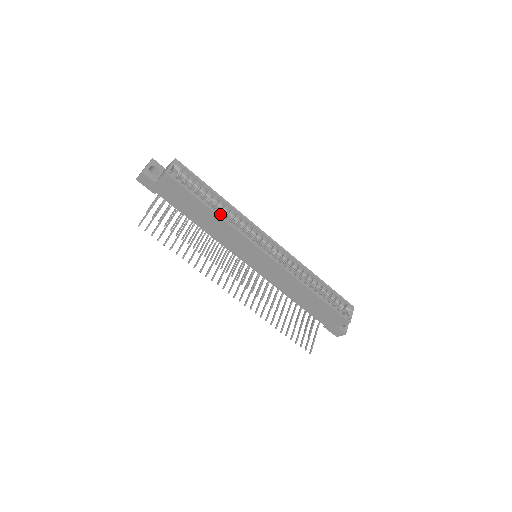
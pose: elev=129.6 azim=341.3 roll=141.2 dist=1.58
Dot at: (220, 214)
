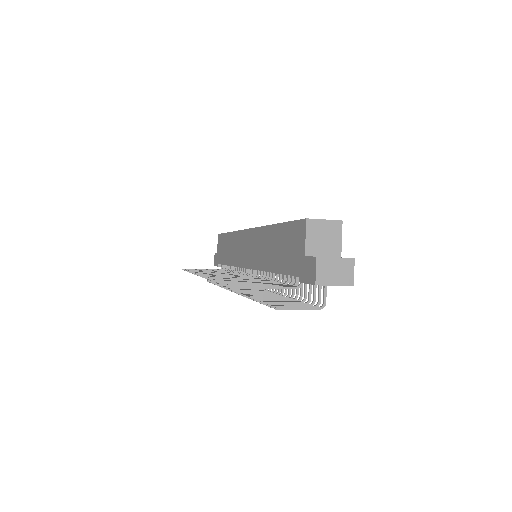
Dot at: occluded
